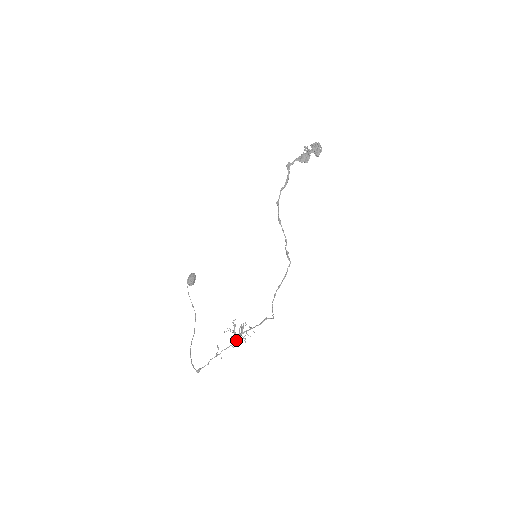
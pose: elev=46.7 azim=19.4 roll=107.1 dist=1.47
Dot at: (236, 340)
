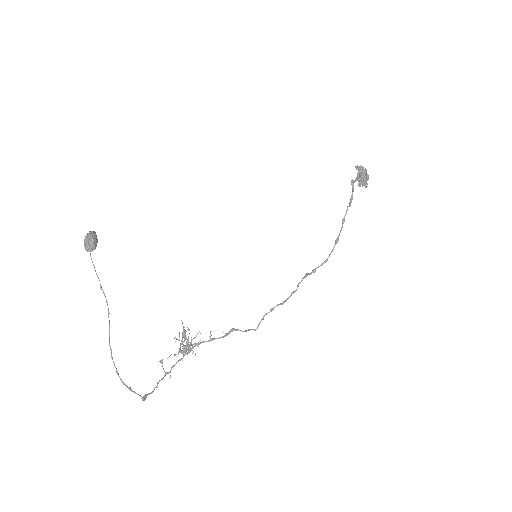
Dot at: (189, 352)
